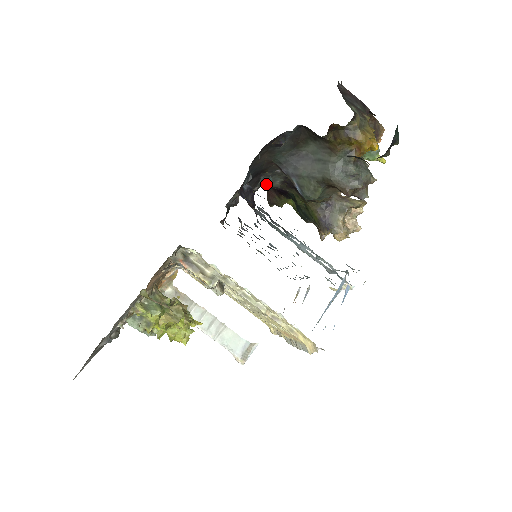
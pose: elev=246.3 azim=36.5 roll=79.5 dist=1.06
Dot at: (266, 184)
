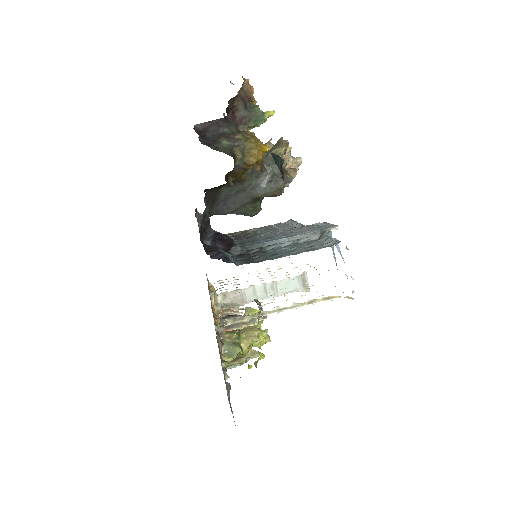
Dot at: occluded
